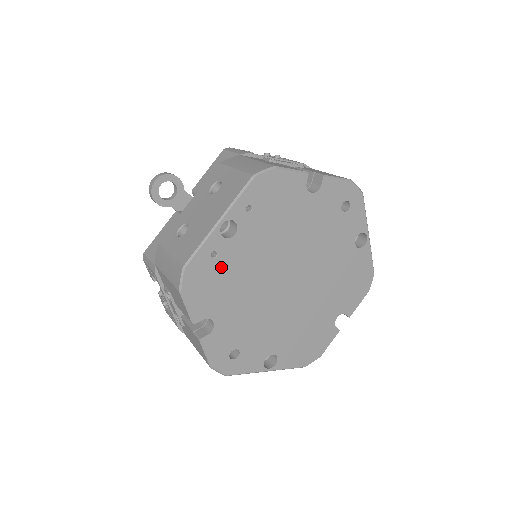
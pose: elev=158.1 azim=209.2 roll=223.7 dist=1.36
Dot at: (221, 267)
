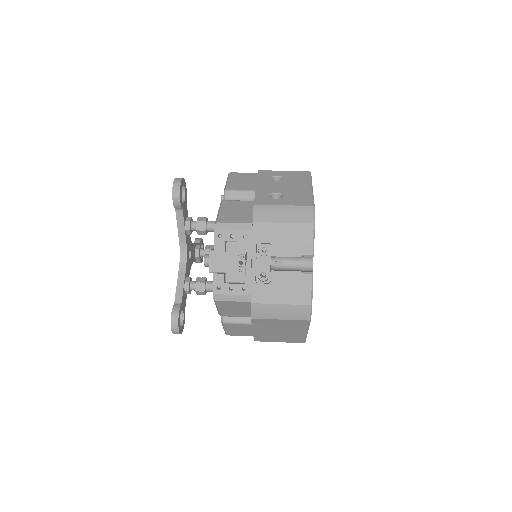
Dot at: occluded
